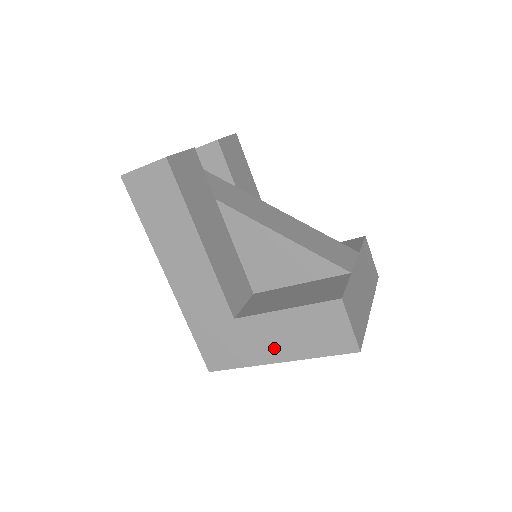
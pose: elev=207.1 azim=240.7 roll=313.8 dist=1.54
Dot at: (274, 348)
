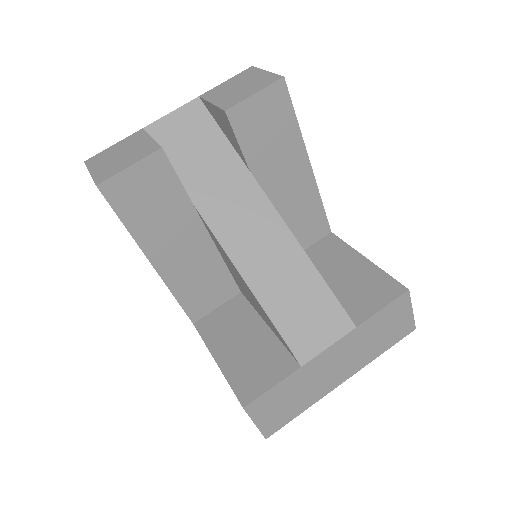
Dot at: occluded
